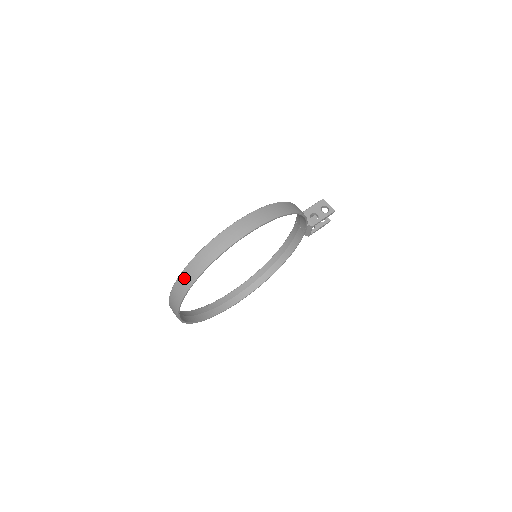
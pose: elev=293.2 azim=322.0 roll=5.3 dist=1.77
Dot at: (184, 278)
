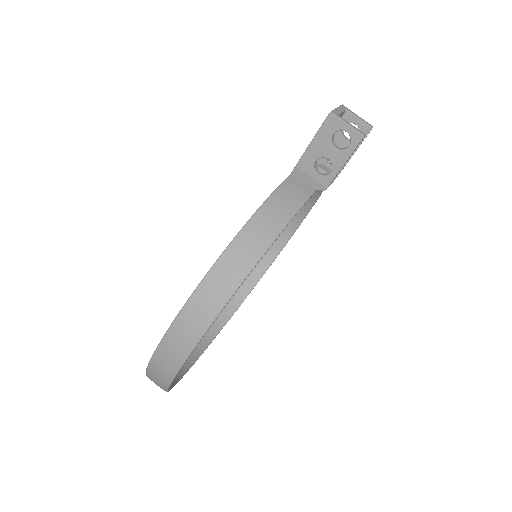
Dot at: occluded
